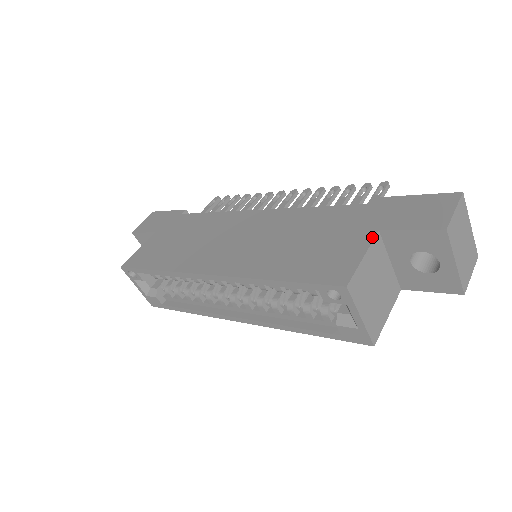
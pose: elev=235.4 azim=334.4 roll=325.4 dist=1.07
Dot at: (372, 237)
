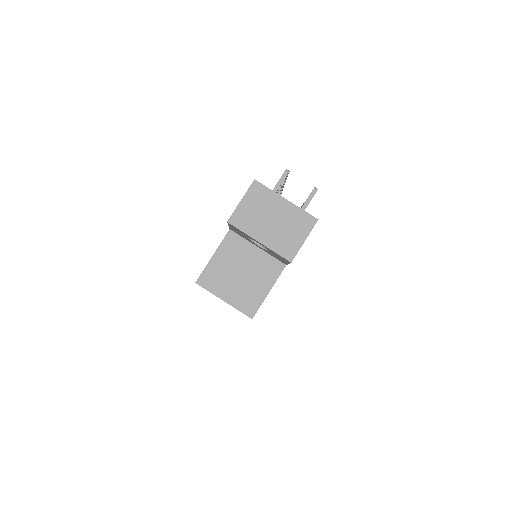
Dot at: (225, 237)
